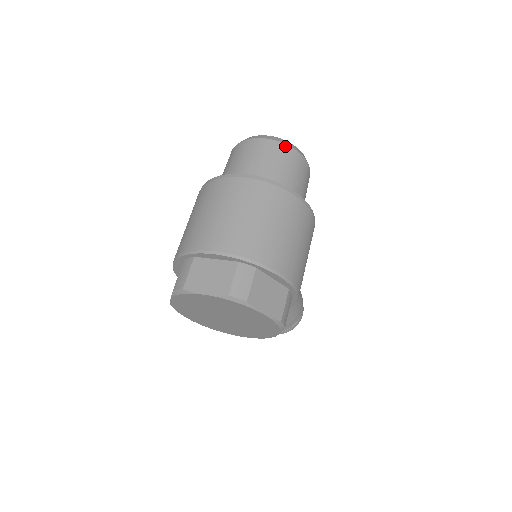
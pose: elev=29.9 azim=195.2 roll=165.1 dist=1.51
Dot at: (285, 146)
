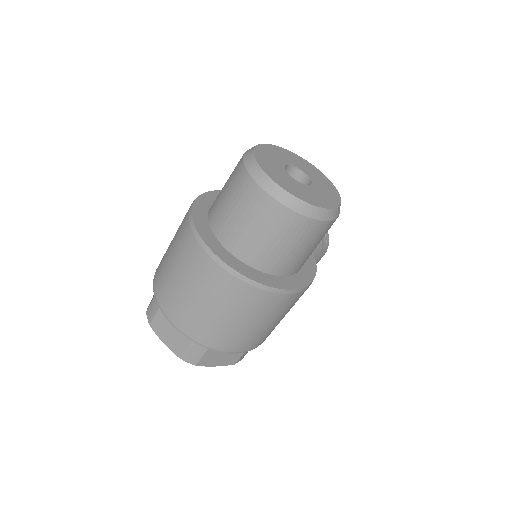
Dot at: (294, 215)
